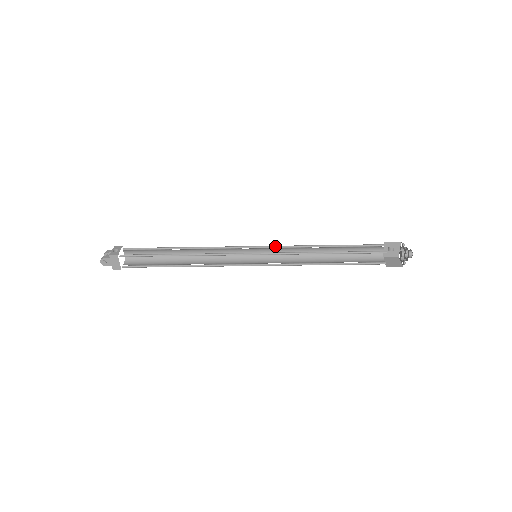
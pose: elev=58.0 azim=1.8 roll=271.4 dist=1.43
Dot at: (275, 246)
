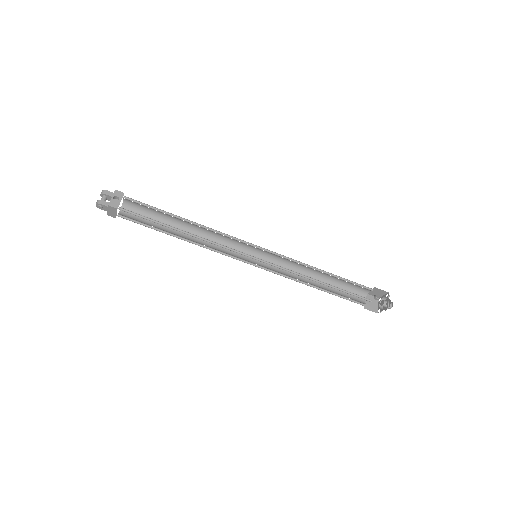
Dot at: occluded
